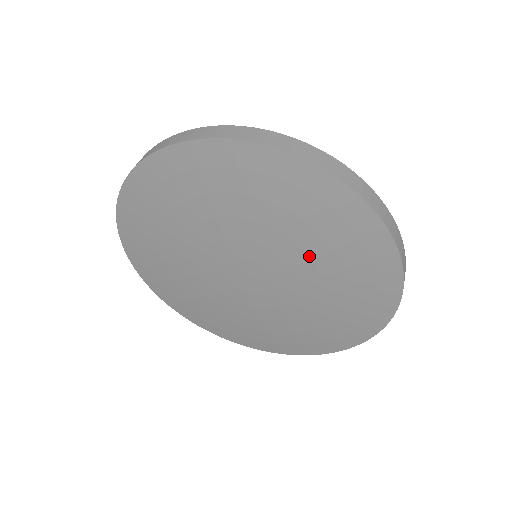
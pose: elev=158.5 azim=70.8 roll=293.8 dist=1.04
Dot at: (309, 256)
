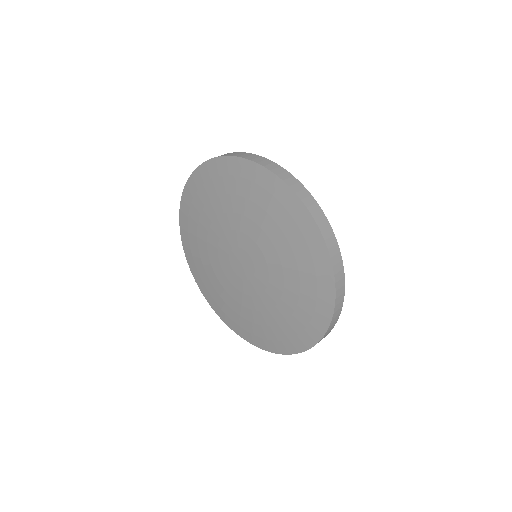
Dot at: (245, 216)
